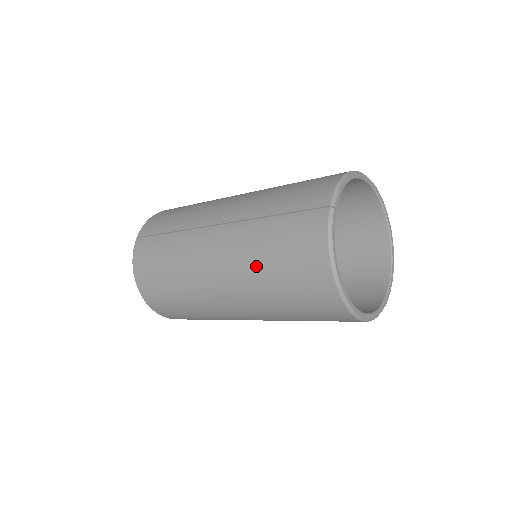
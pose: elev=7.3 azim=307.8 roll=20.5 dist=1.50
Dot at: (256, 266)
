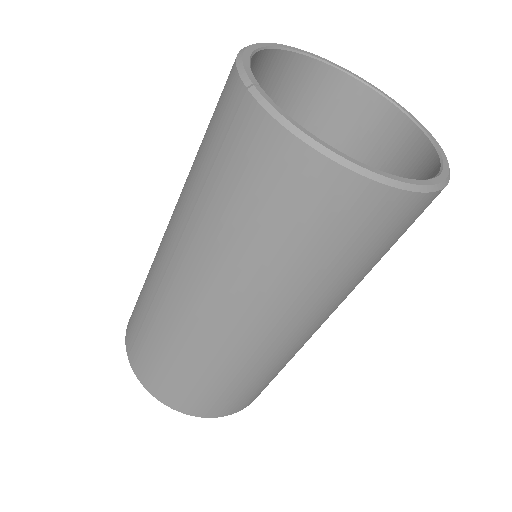
Dot at: (243, 254)
